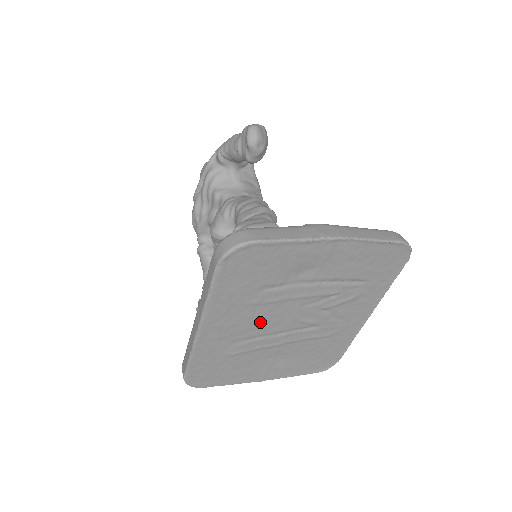
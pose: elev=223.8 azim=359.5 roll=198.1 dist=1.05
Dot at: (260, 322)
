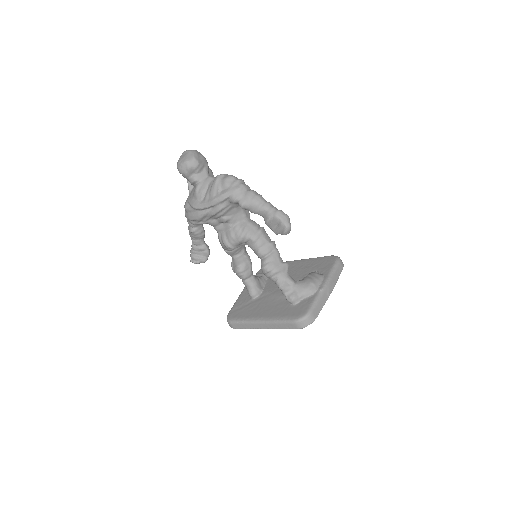
Dot at: occluded
